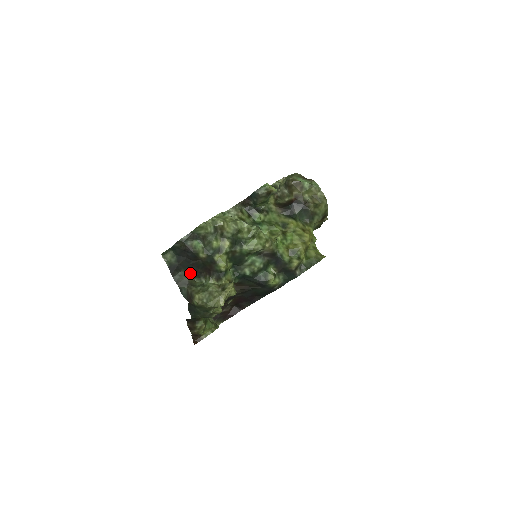
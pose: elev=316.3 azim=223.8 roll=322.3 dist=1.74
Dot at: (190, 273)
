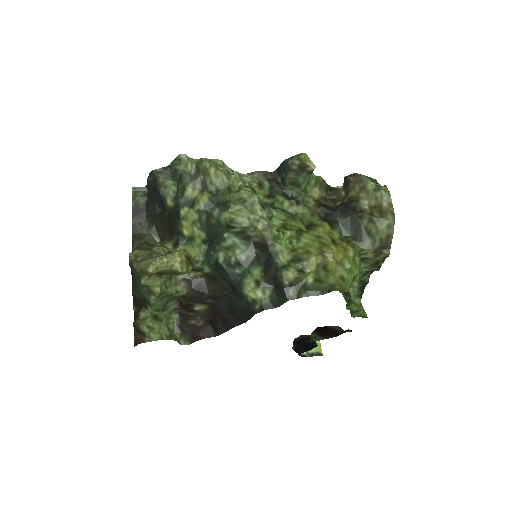
Dot at: (155, 229)
